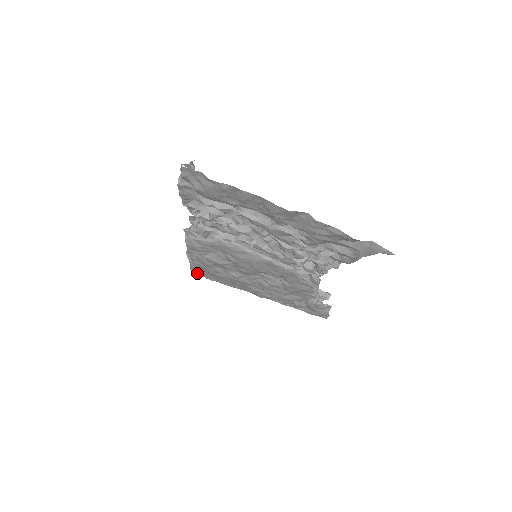
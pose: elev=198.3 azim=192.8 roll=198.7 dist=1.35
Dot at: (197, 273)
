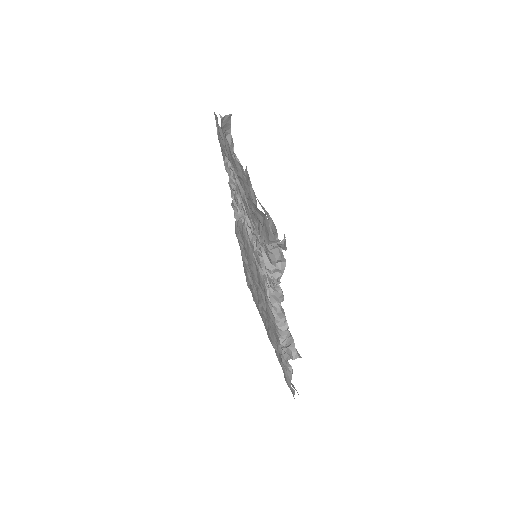
Dot at: (247, 284)
